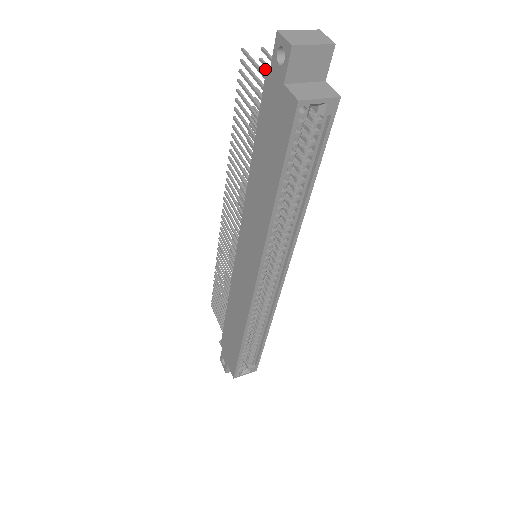
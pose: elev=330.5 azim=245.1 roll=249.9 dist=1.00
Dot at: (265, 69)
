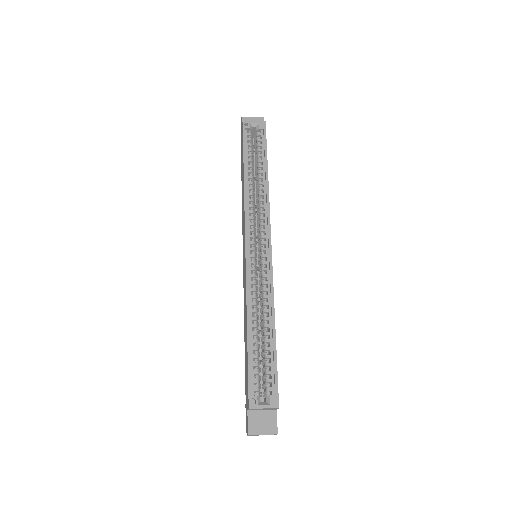
Dot at: occluded
